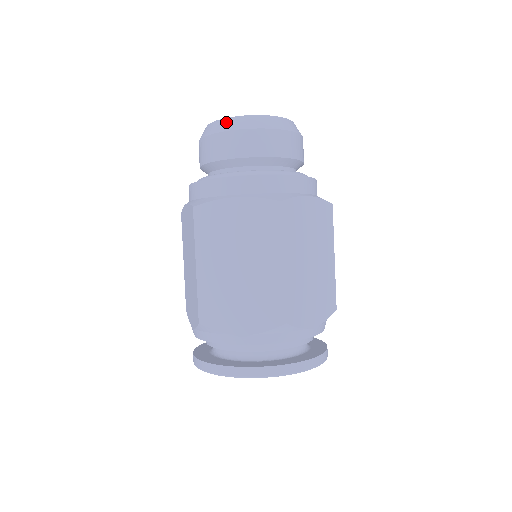
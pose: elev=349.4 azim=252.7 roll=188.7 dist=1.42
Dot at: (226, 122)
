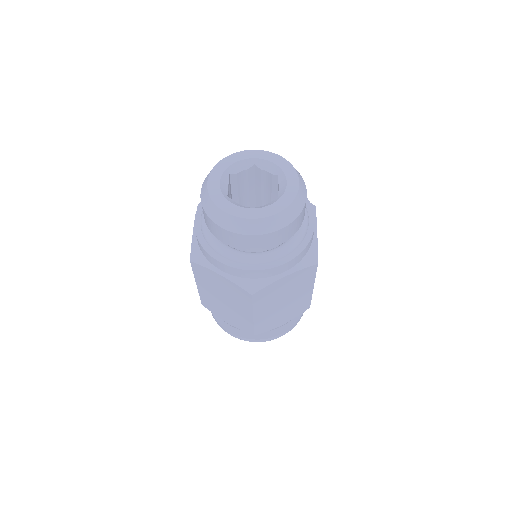
Dot at: (216, 212)
